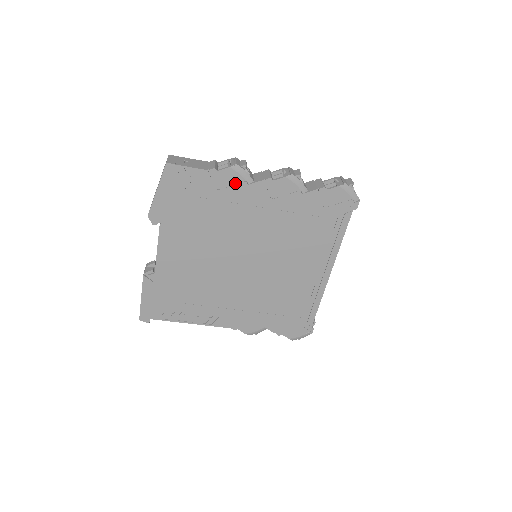
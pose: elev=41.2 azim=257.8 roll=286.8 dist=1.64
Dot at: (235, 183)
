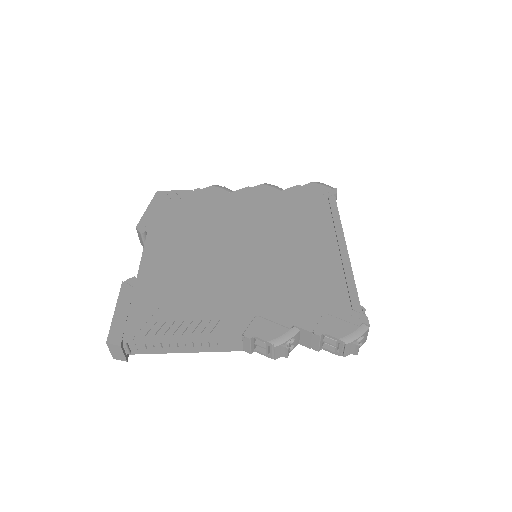
Dot at: (218, 194)
